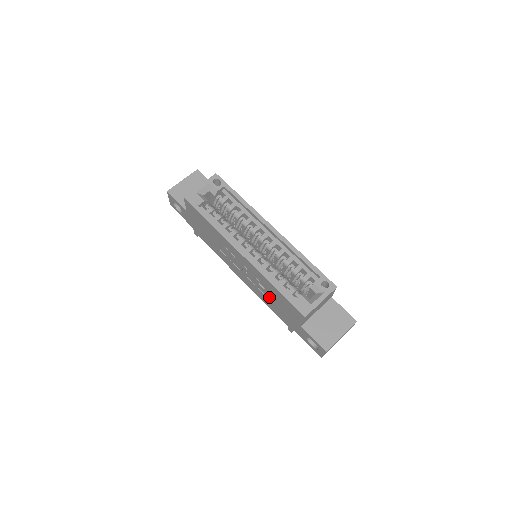
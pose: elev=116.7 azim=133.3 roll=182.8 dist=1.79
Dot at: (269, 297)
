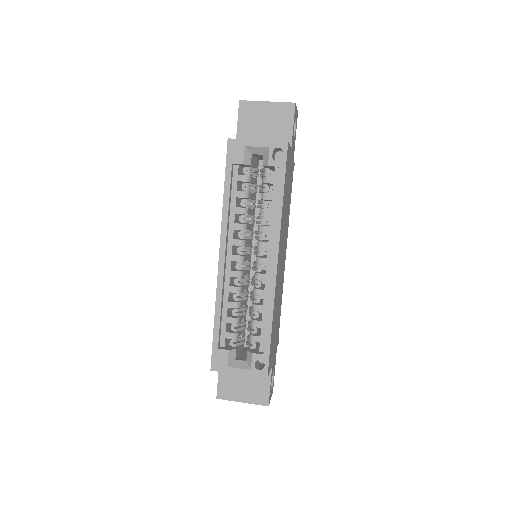
Dot at: occluded
